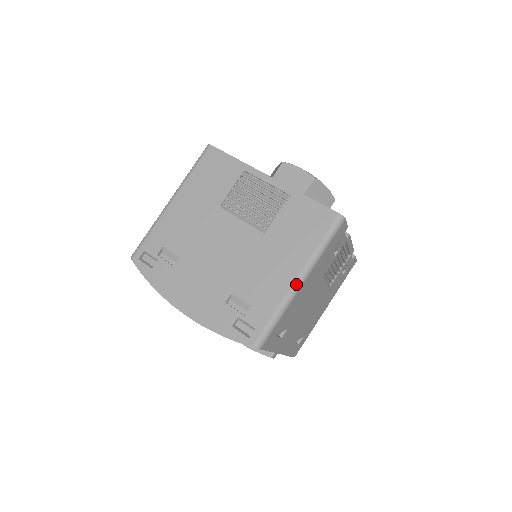
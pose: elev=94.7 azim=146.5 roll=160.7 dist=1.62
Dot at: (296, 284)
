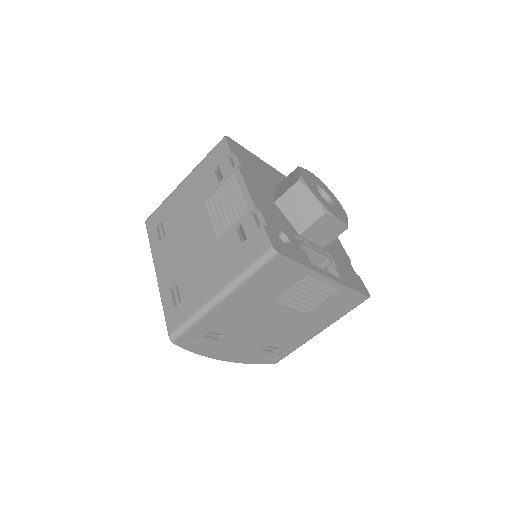
Dot at: occluded
